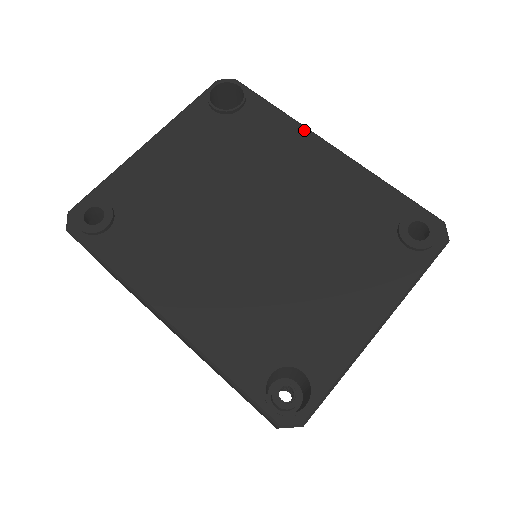
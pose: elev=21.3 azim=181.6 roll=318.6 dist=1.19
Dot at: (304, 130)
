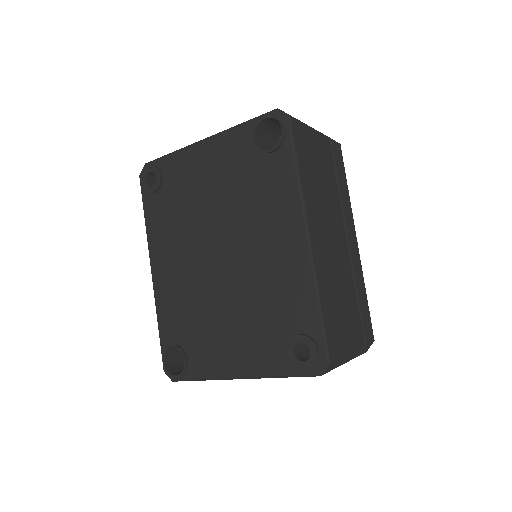
Dot at: (299, 207)
